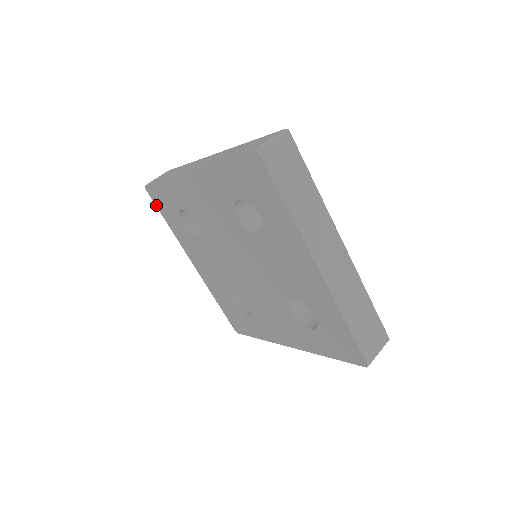
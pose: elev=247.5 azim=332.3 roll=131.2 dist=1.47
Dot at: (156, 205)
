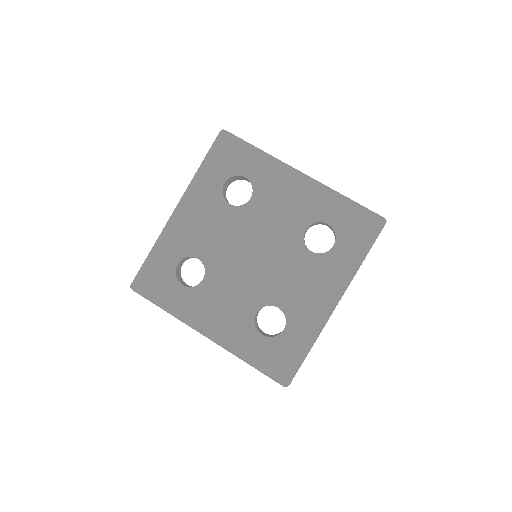
Dot at: (212, 147)
